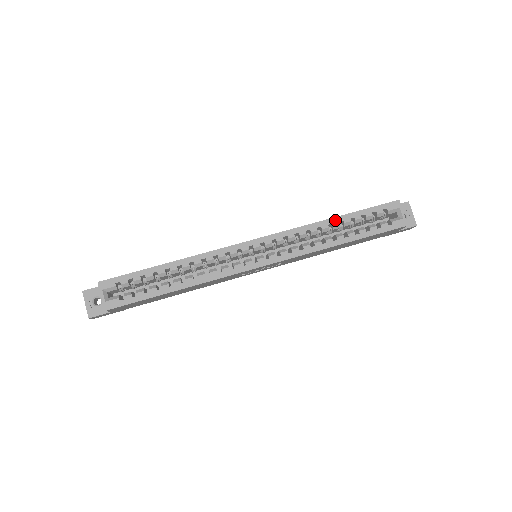
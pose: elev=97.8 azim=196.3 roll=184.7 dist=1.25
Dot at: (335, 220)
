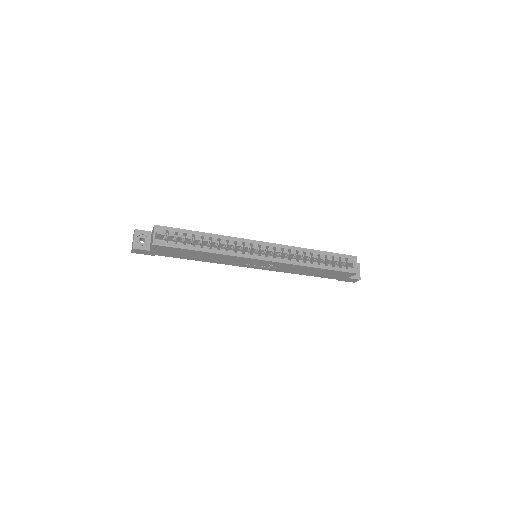
Dot at: (315, 251)
